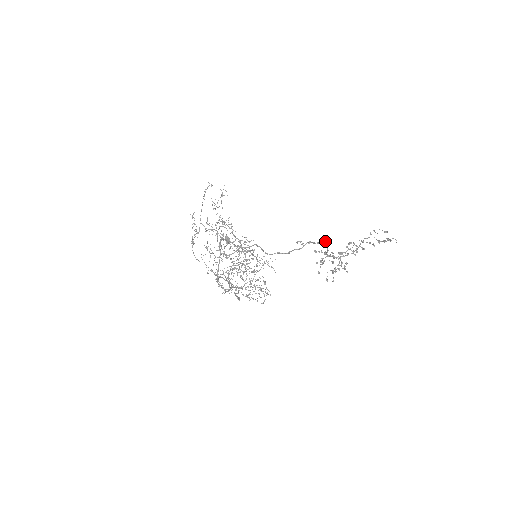
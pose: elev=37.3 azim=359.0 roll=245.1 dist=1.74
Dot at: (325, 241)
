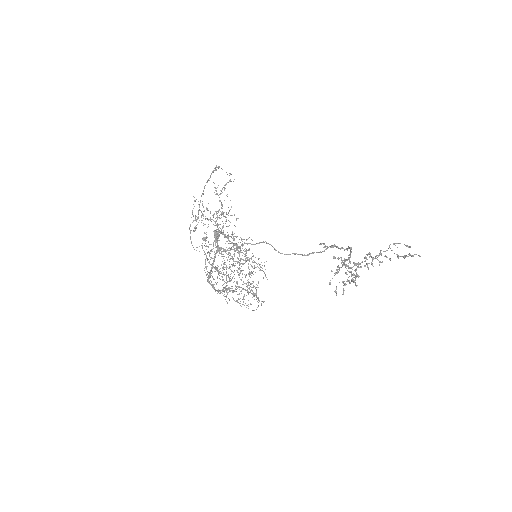
Dot at: (351, 247)
